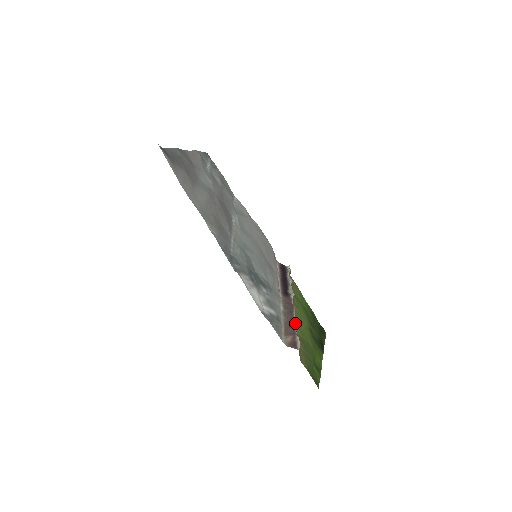
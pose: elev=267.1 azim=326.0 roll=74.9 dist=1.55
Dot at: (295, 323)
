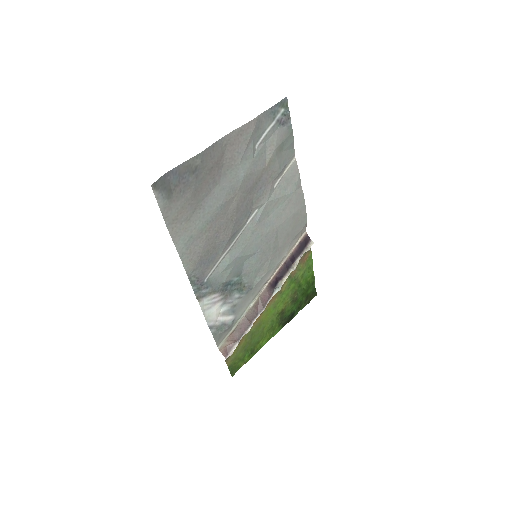
Dot at: (248, 328)
